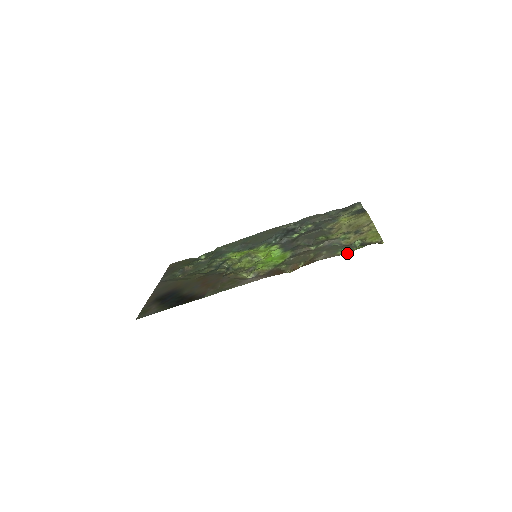
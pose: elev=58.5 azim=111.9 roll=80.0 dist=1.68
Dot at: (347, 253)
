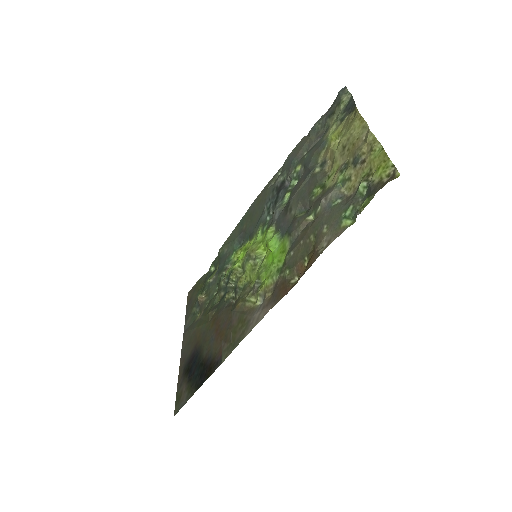
Dot at: (355, 218)
